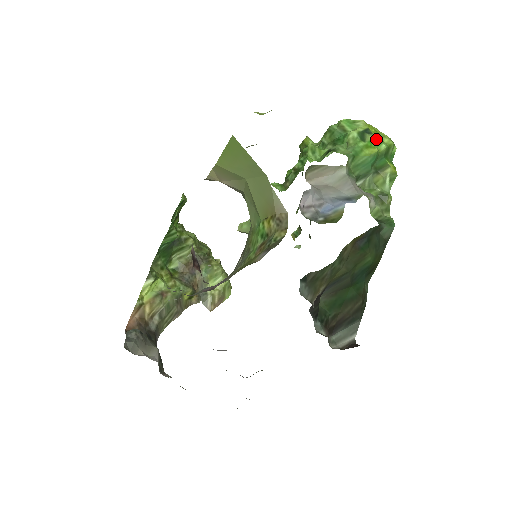
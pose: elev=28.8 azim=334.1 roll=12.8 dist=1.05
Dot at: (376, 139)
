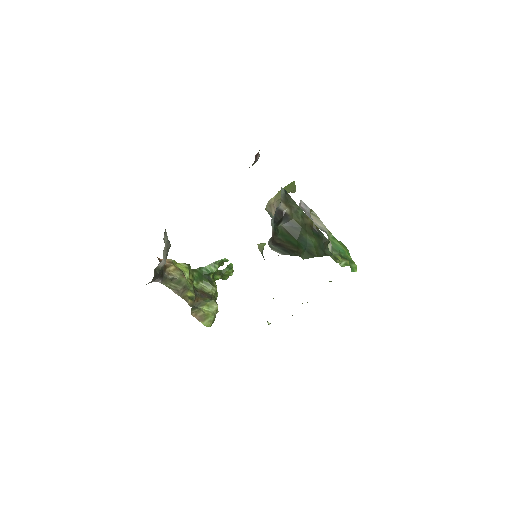
Dot at: (349, 254)
